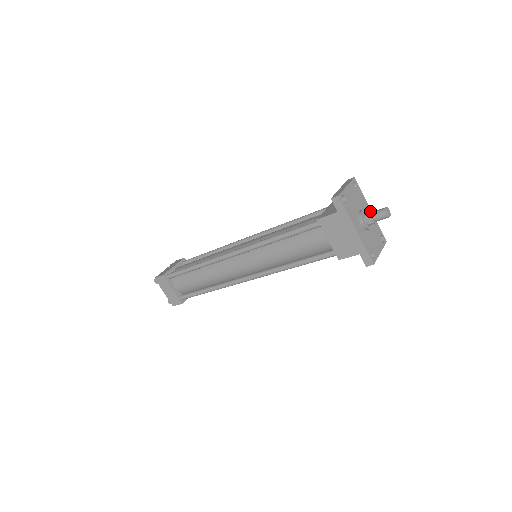
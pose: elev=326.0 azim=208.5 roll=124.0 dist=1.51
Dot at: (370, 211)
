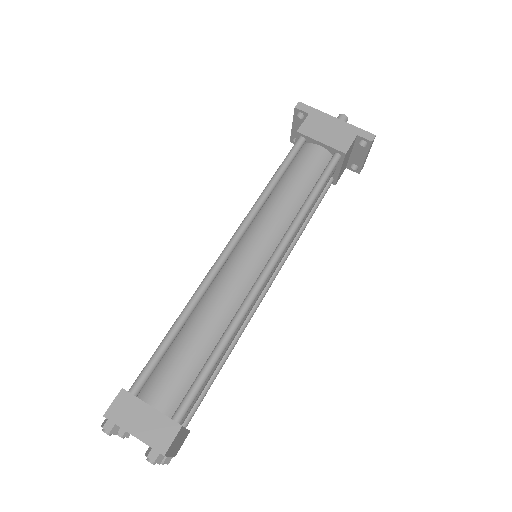
Dot at: occluded
